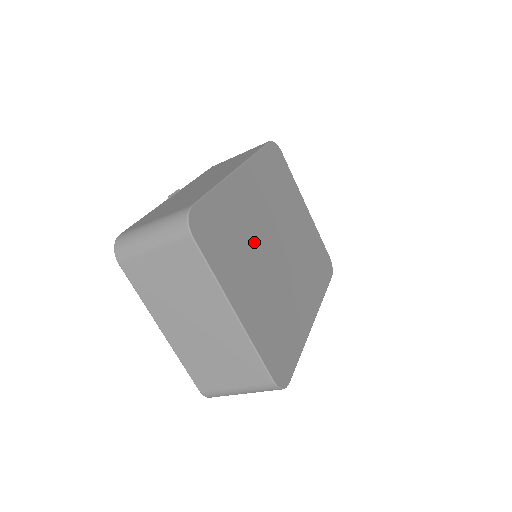
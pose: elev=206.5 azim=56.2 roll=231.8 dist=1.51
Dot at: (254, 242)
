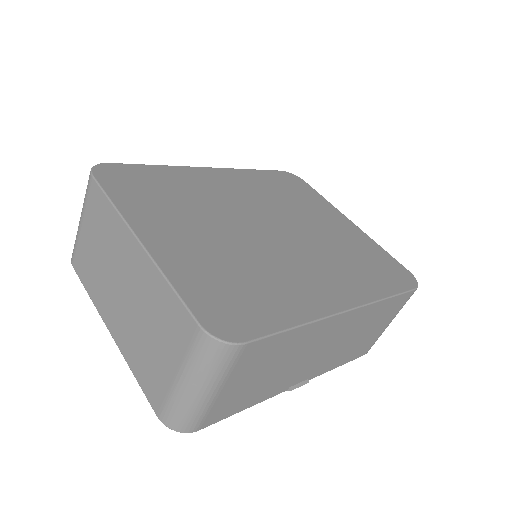
Dot at: (214, 210)
